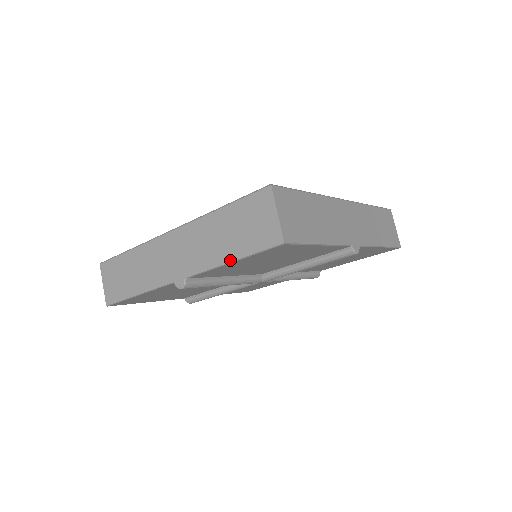
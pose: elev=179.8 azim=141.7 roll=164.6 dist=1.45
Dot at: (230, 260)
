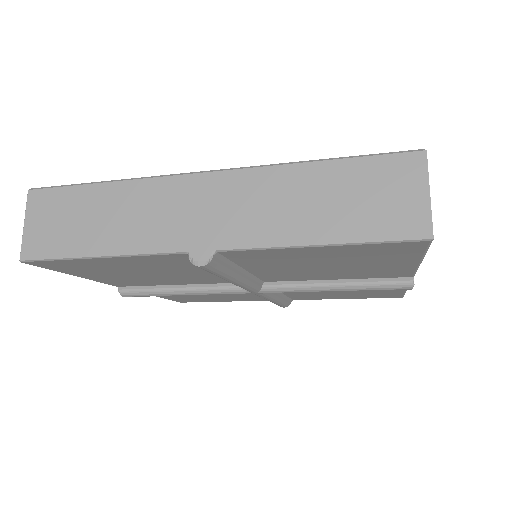
Dot at: (318, 242)
